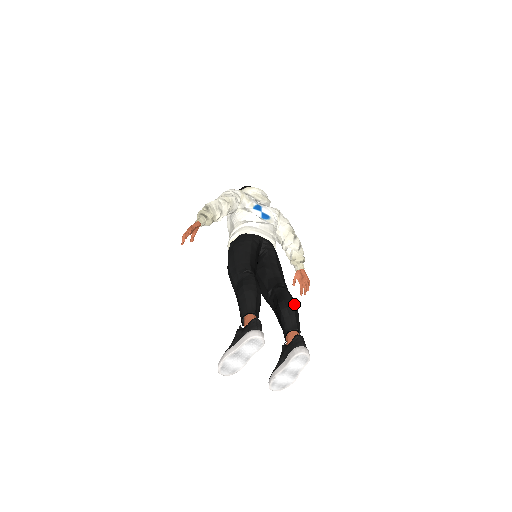
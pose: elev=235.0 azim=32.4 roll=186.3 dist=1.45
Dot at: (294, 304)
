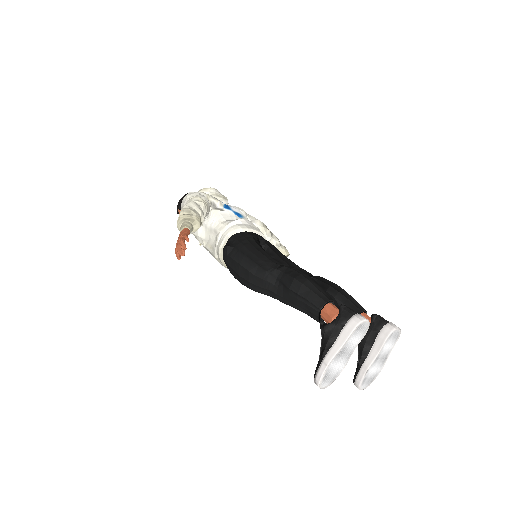
Dot at: (340, 287)
